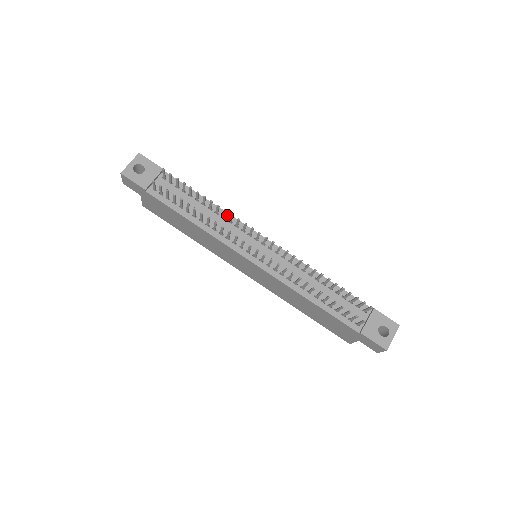
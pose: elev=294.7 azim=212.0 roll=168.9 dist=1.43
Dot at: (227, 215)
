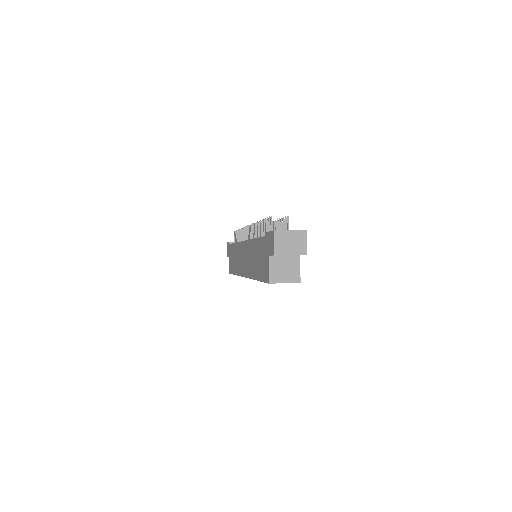
Dot at: occluded
